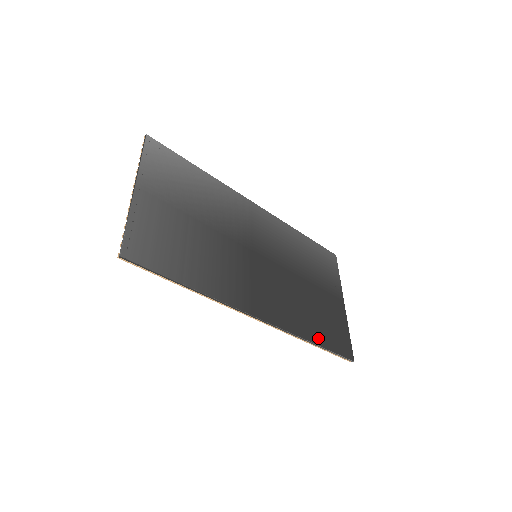
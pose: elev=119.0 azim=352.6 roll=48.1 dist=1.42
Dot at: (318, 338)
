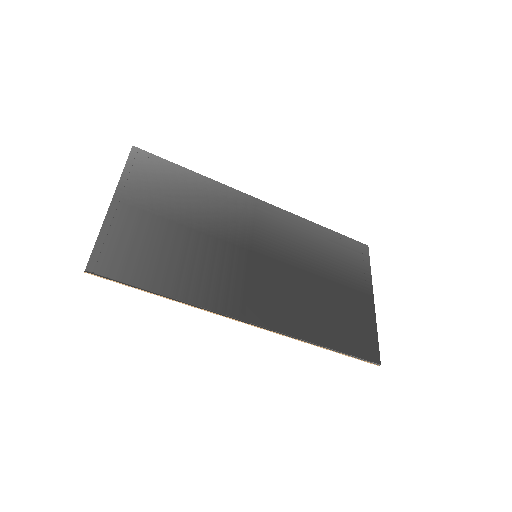
Dot at: (330, 340)
